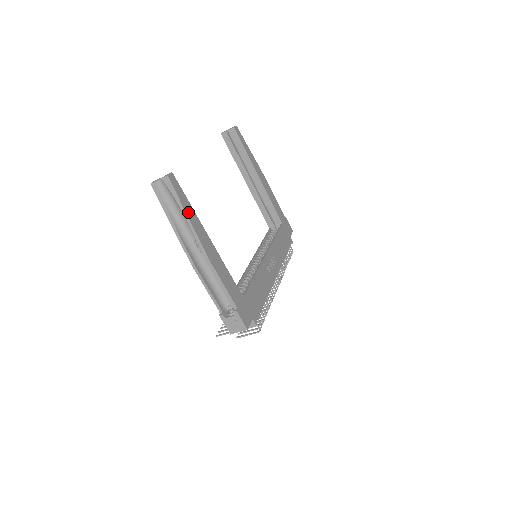
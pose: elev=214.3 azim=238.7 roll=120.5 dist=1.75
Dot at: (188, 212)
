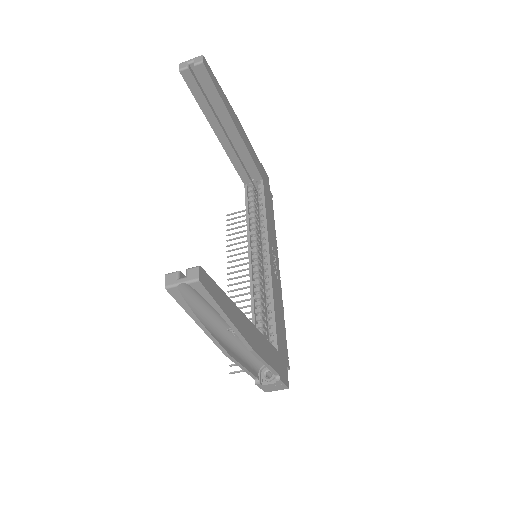
Dot at: (226, 310)
